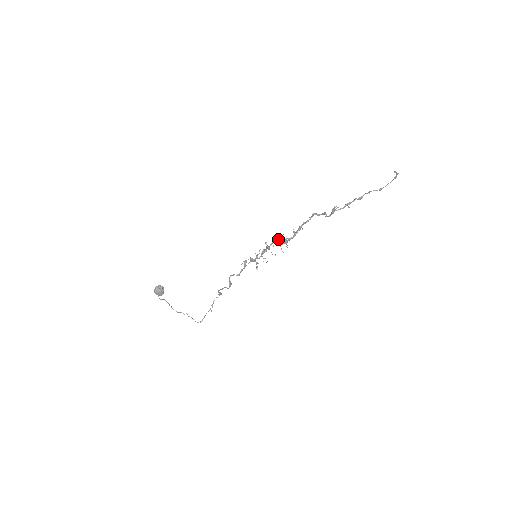
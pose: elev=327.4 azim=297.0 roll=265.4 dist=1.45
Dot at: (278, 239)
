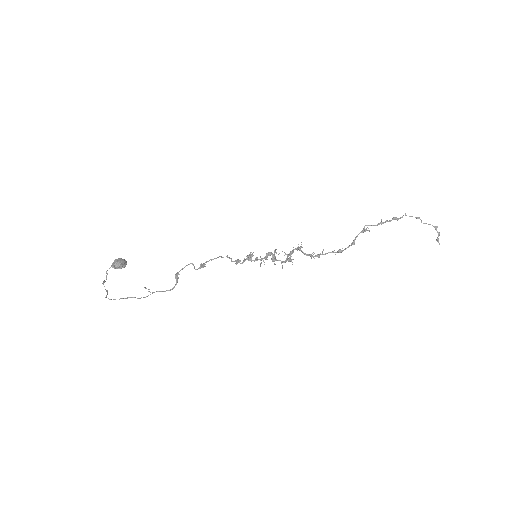
Dot at: (290, 255)
